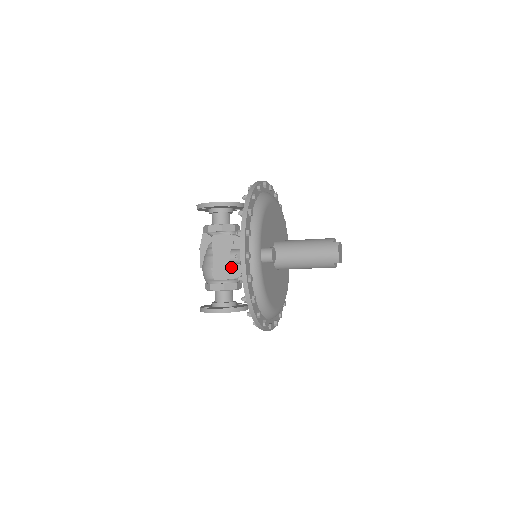
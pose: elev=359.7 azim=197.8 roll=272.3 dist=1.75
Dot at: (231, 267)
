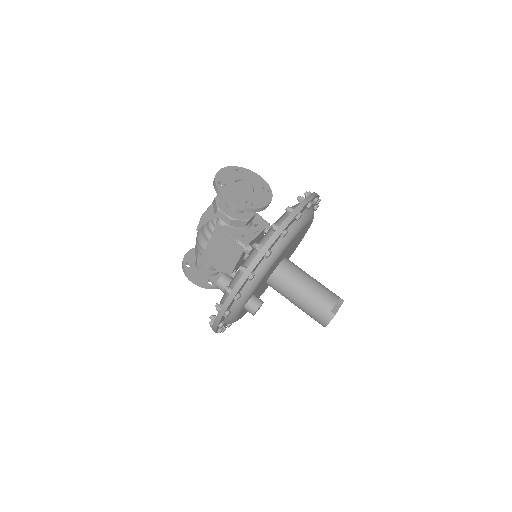
Dot at: (222, 262)
